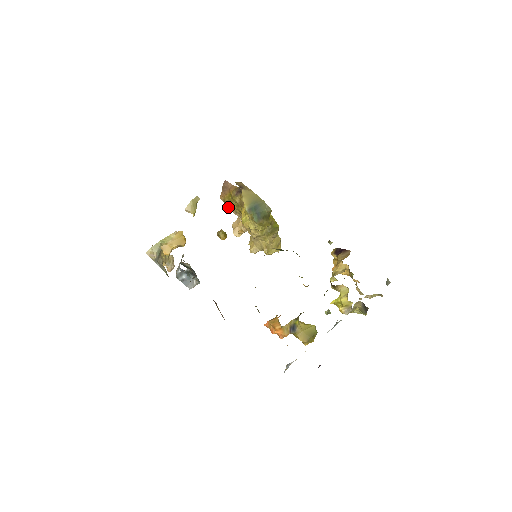
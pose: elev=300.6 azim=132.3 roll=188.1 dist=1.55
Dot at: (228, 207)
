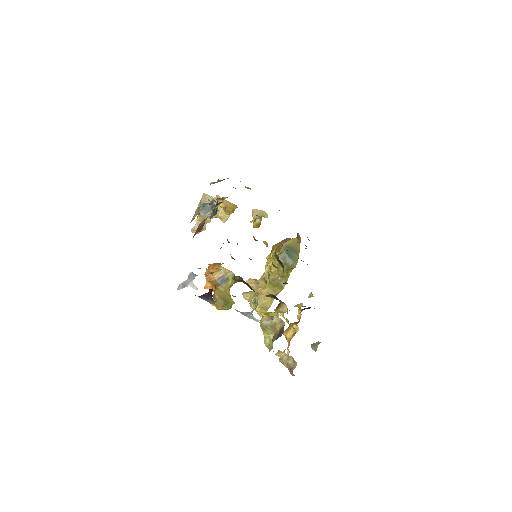
Dot at: (270, 254)
